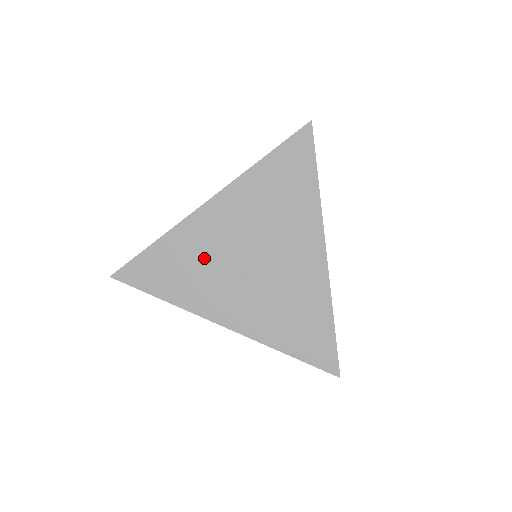
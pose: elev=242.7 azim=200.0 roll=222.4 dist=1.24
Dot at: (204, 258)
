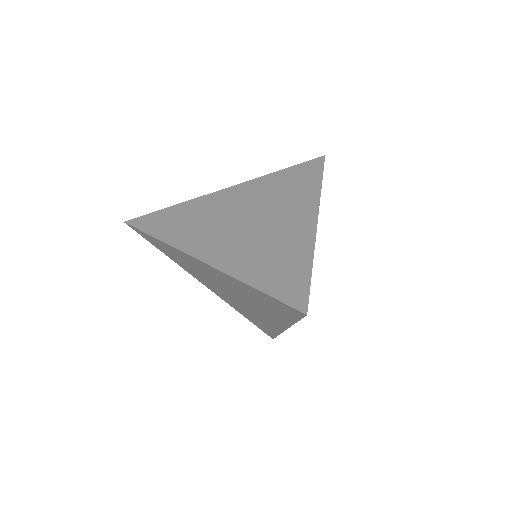
Dot at: (208, 216)
